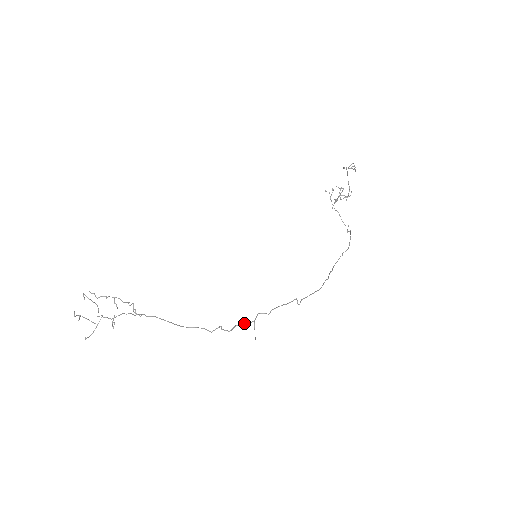
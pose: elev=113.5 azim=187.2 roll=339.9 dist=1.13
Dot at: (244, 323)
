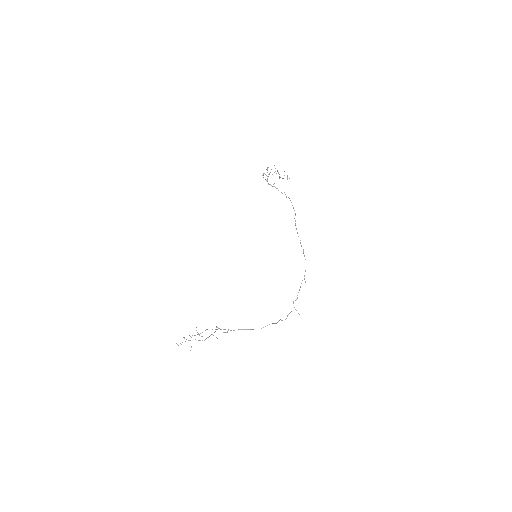
Dot at: occluded
